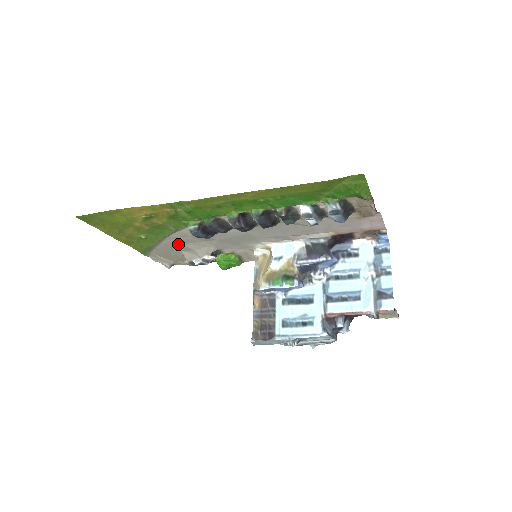
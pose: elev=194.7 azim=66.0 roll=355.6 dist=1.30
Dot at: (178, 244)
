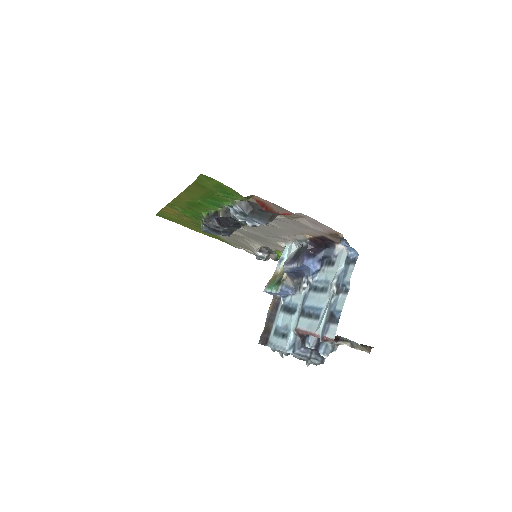
Dot at: (234, 239)
